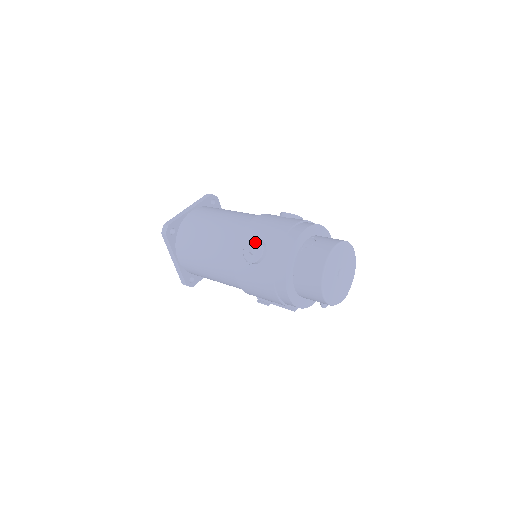
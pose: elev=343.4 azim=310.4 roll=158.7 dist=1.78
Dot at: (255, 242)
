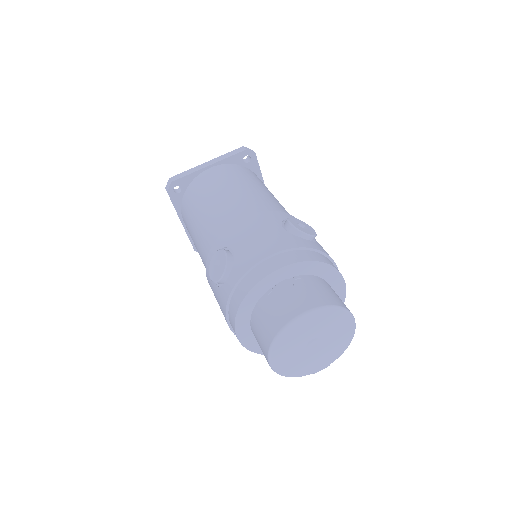
Dot at: (222, 256)
